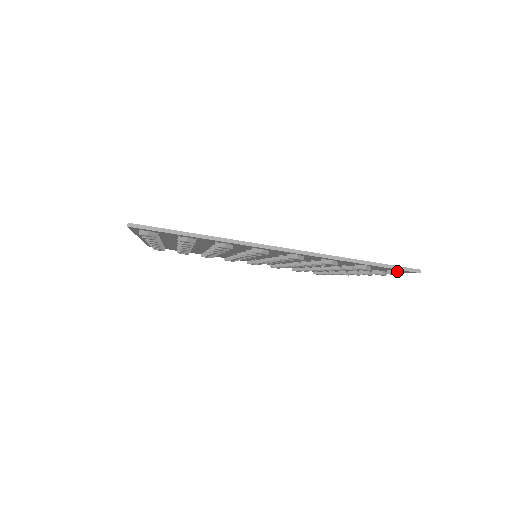
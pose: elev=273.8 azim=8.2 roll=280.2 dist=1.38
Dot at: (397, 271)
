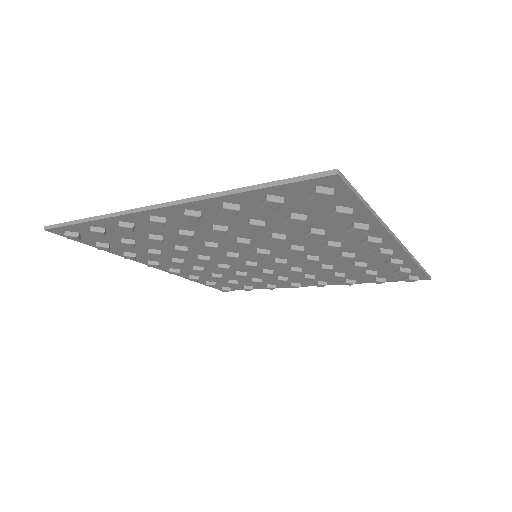
Dot at: (417, 277)
